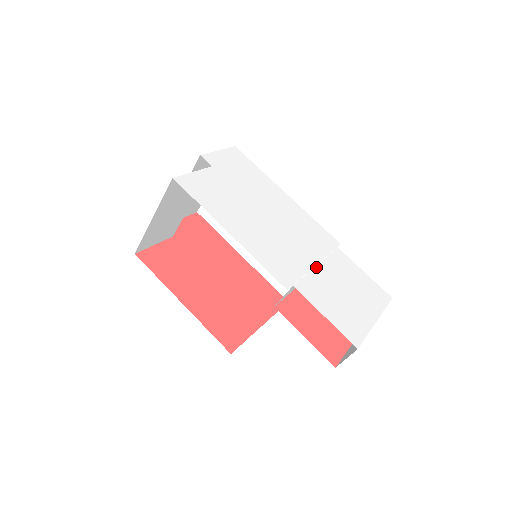
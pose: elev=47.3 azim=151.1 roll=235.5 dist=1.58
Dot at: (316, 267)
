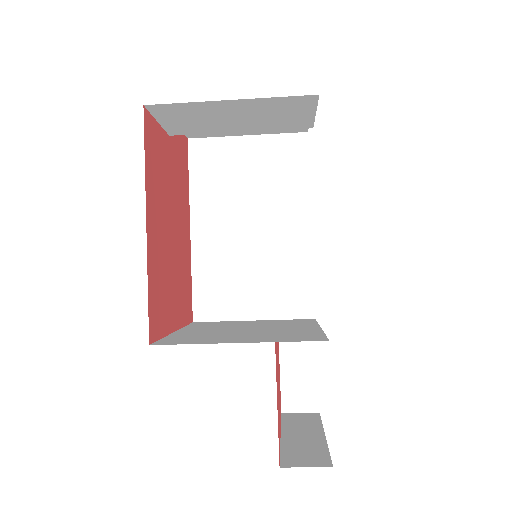
Dot at: occluded
